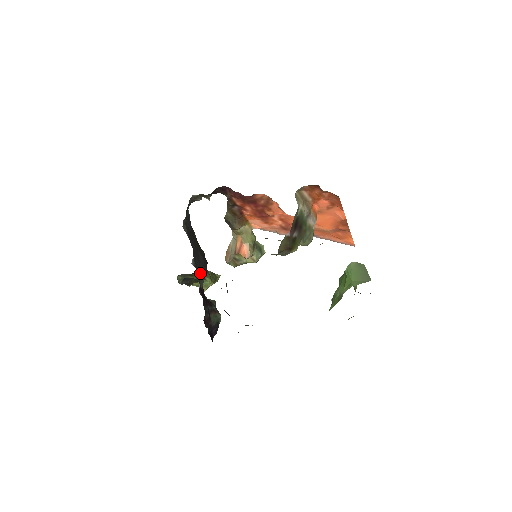
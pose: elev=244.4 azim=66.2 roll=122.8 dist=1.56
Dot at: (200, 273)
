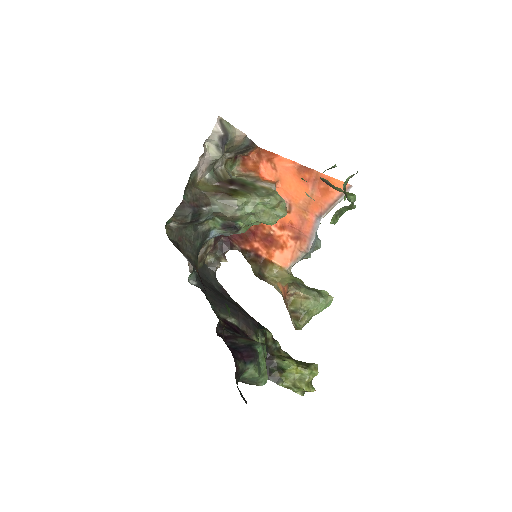
Dot at: (222, 308)
